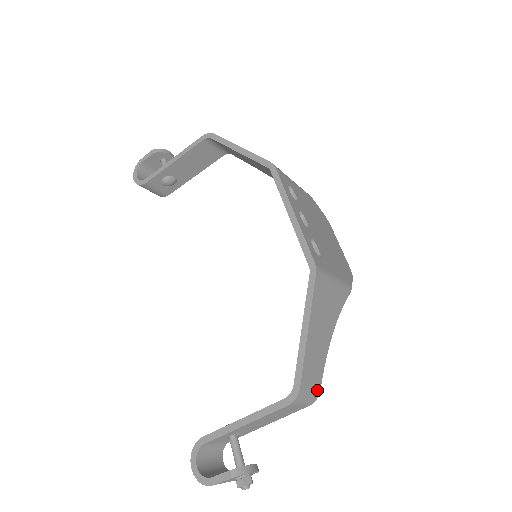
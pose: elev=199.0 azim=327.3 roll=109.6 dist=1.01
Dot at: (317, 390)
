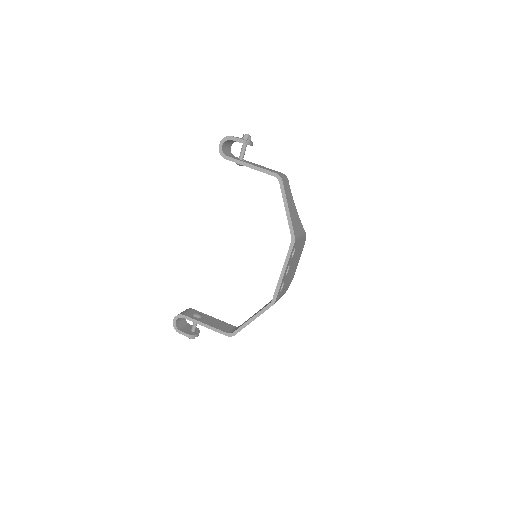
Dot at: occluded
